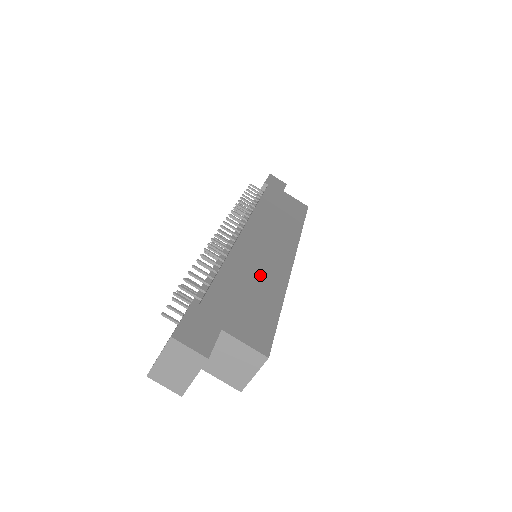
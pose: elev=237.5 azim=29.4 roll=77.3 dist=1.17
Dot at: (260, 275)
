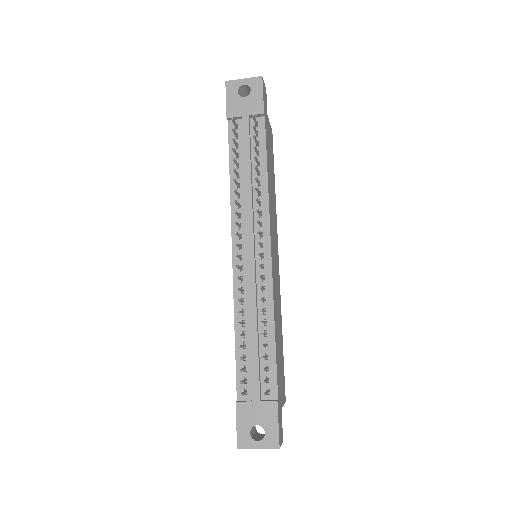
Dot at: occluded
